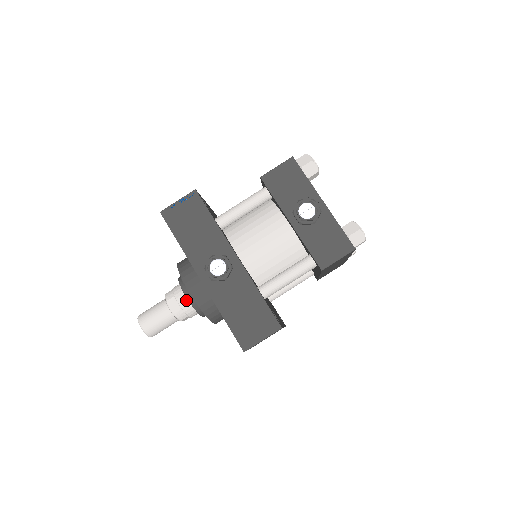
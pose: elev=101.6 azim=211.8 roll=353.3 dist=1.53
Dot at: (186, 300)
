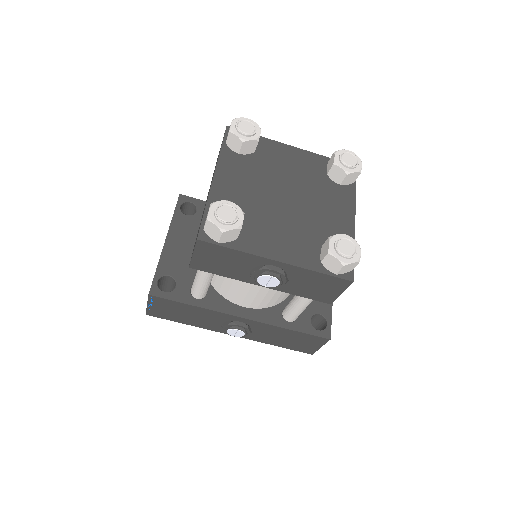
Dot at: occluded
